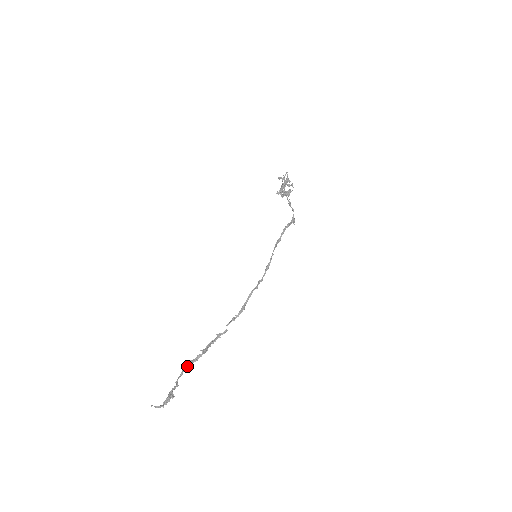
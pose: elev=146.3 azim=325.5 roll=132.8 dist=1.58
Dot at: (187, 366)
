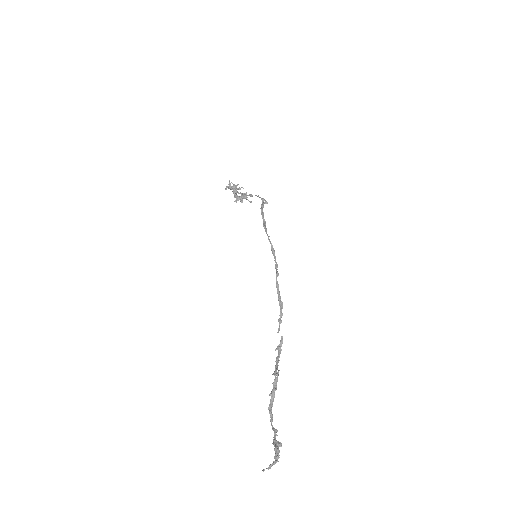
Dot at: (271, 403)
